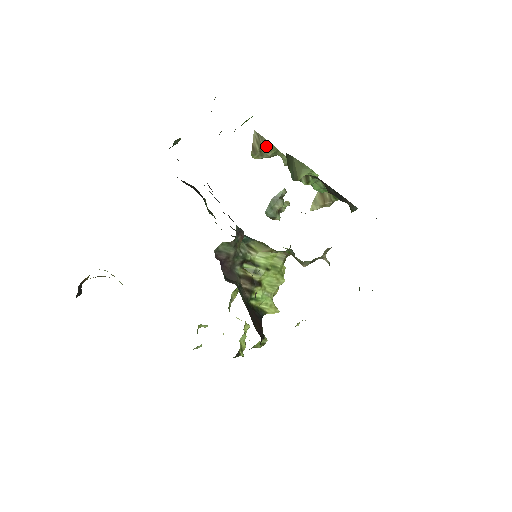
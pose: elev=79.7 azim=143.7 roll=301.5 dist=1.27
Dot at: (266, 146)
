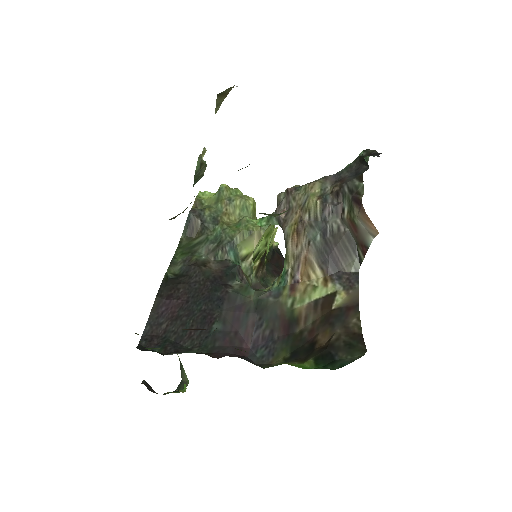
Dot at: occluded
